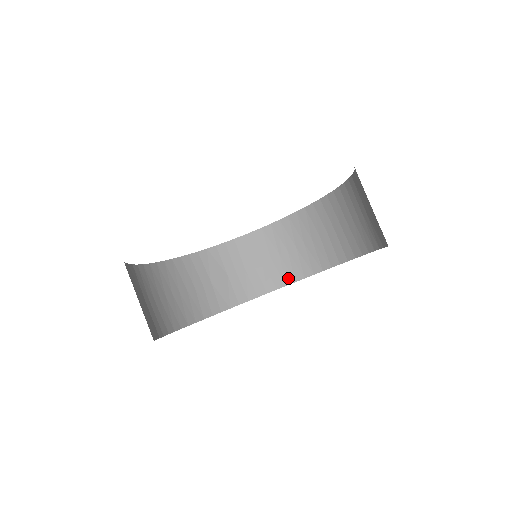
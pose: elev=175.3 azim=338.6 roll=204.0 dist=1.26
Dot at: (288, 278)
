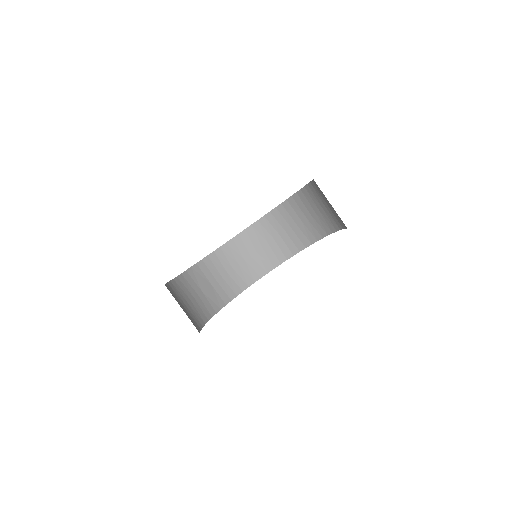
Dot at: (255, 276)
